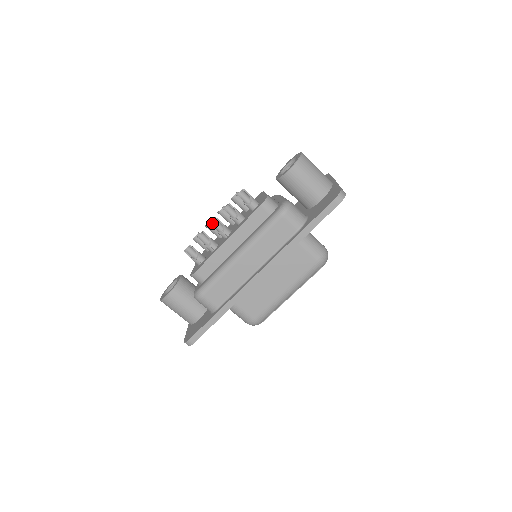
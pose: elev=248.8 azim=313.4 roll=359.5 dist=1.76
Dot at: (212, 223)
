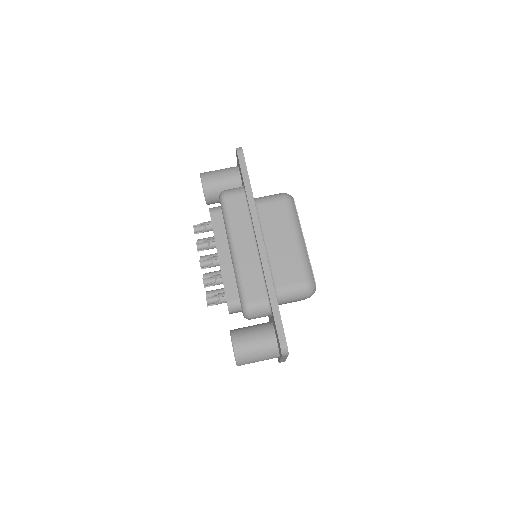
Dot at: (202, 267)
